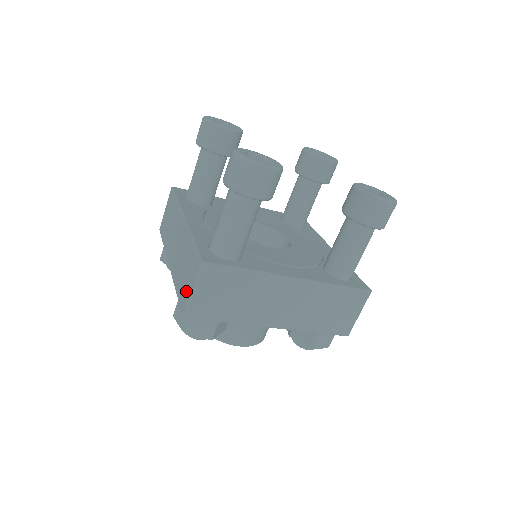
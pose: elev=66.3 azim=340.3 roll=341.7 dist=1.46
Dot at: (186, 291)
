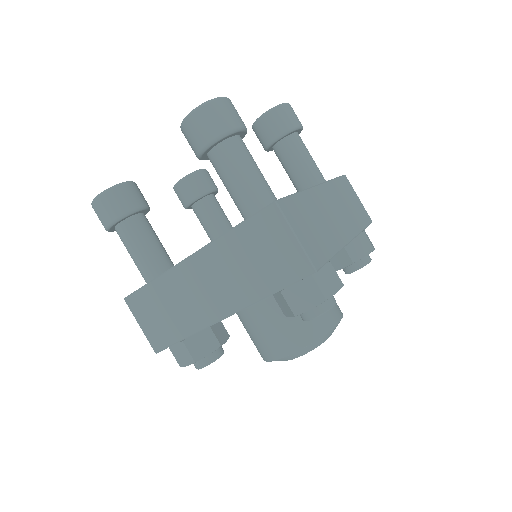
Dot at: (288, 255)
